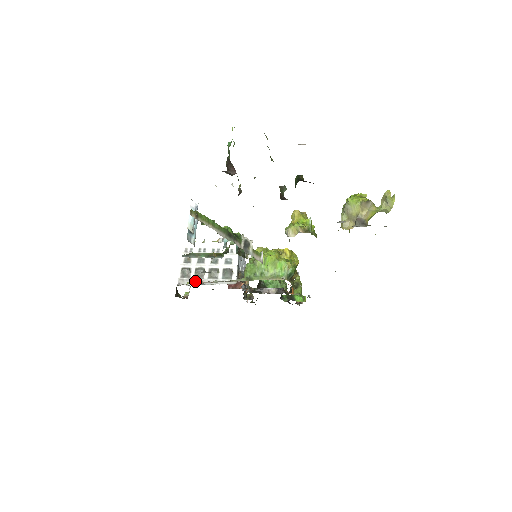
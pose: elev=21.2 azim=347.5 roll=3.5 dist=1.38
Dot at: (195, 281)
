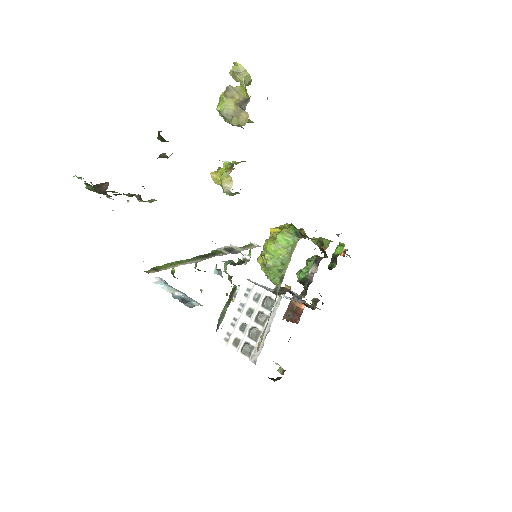
Dot at: (260, 342)
